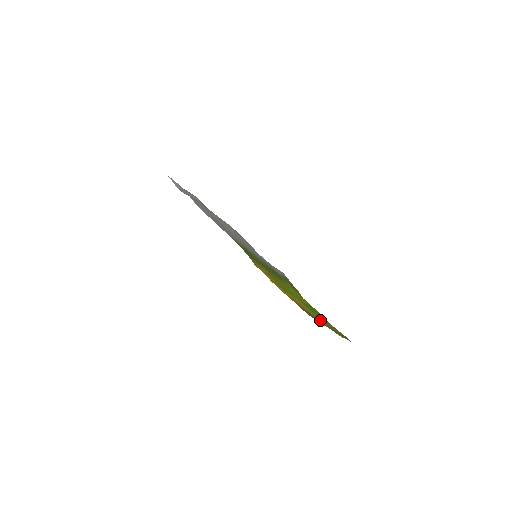
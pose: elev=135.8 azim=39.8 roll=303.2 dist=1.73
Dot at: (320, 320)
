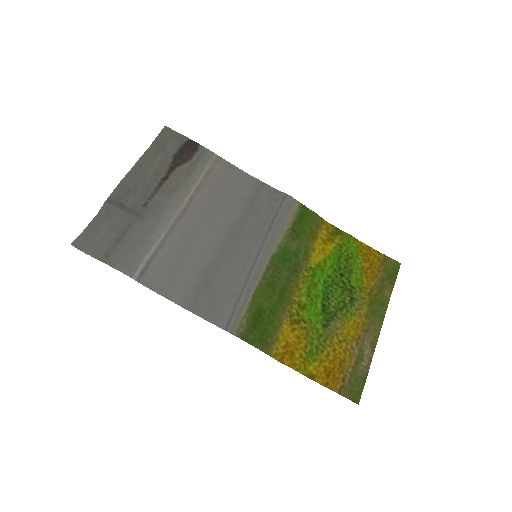
Dot at: (366, 349)
